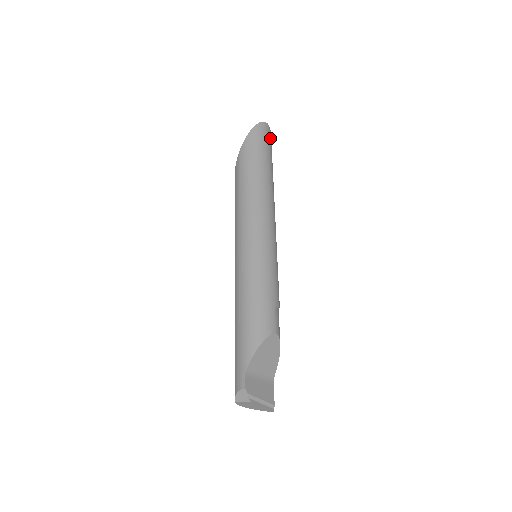
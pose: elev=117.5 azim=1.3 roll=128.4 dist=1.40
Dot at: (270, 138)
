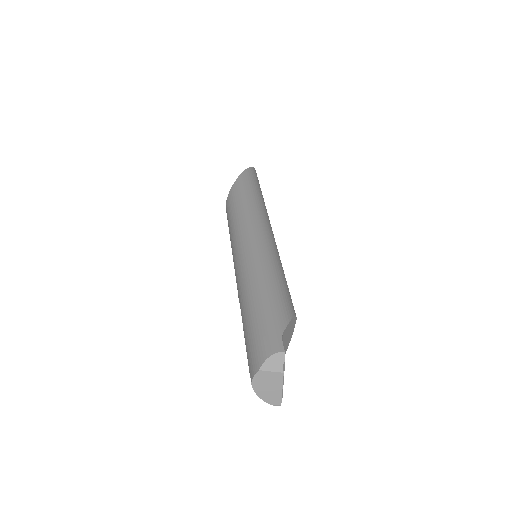
Dot at: occluded
